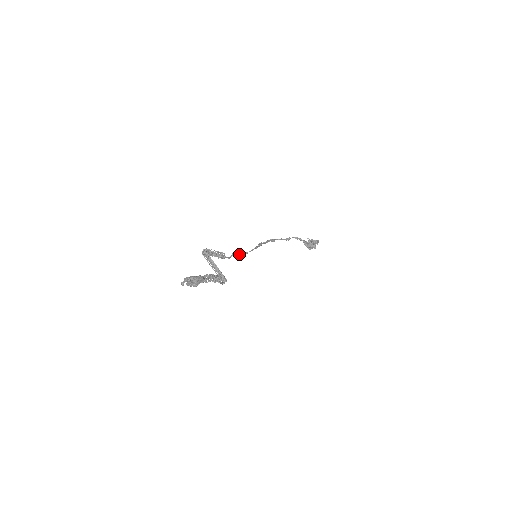
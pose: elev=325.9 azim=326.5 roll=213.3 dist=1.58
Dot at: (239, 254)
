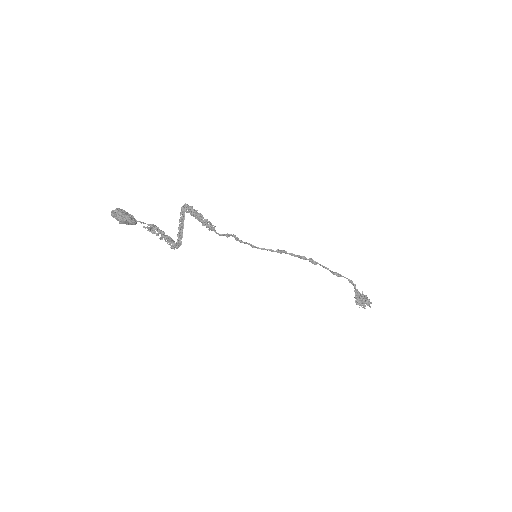
Dot at: (240, 241)
